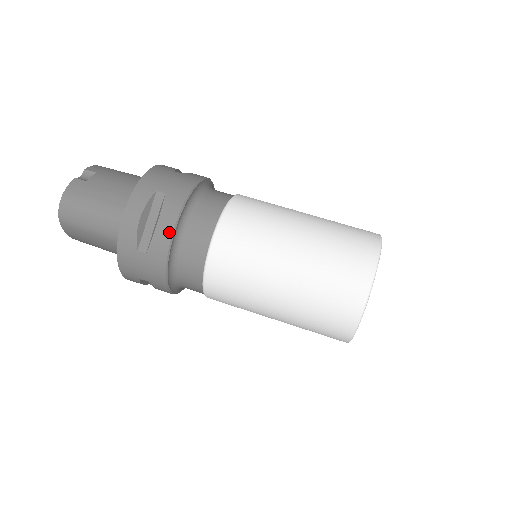
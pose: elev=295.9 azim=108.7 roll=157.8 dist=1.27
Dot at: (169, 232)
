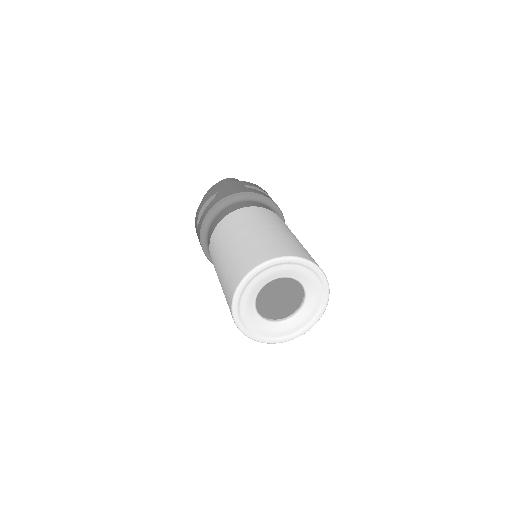
Dot at: (265, 195)
